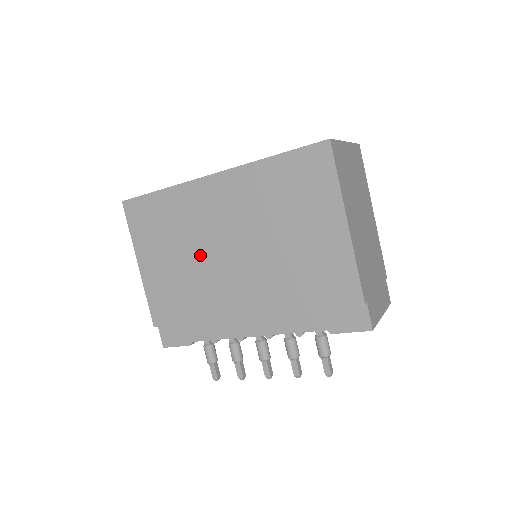
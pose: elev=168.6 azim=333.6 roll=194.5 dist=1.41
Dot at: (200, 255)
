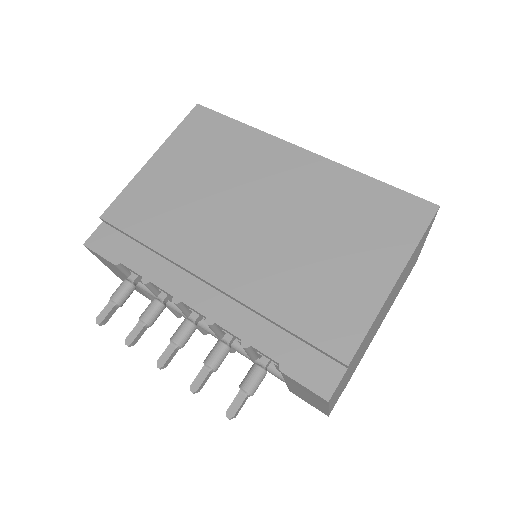
Dot at: (223, 197)
